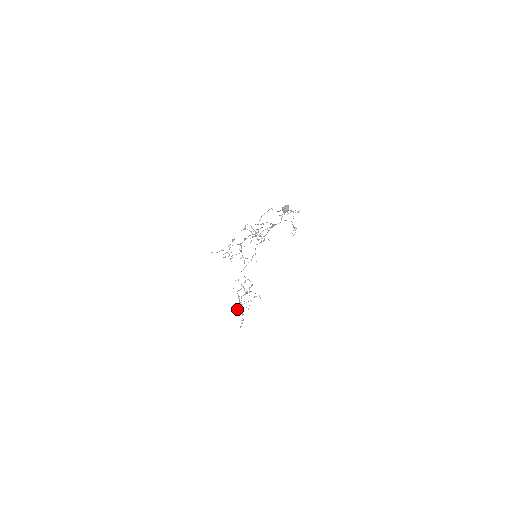
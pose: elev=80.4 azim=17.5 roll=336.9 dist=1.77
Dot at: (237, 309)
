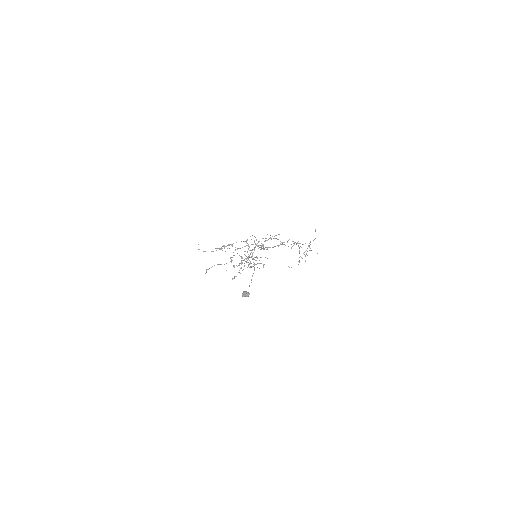
Dot at: (234, 267)
